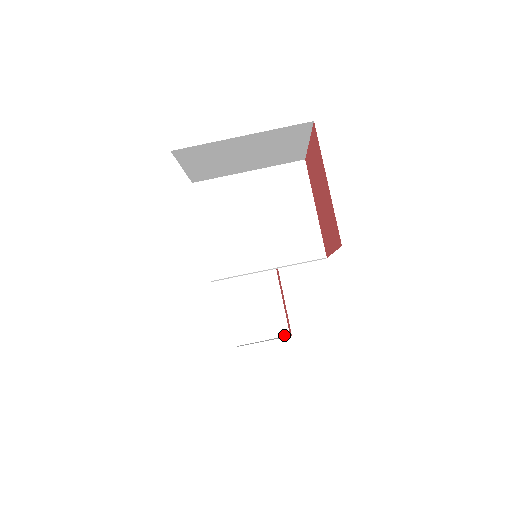
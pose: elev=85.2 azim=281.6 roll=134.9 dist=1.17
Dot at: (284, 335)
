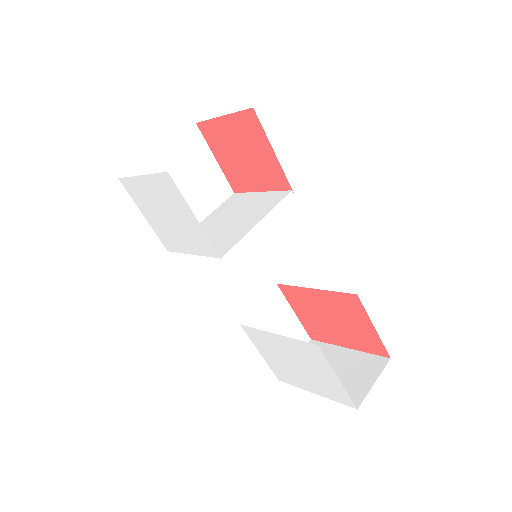
Dot at: (385, 363)
